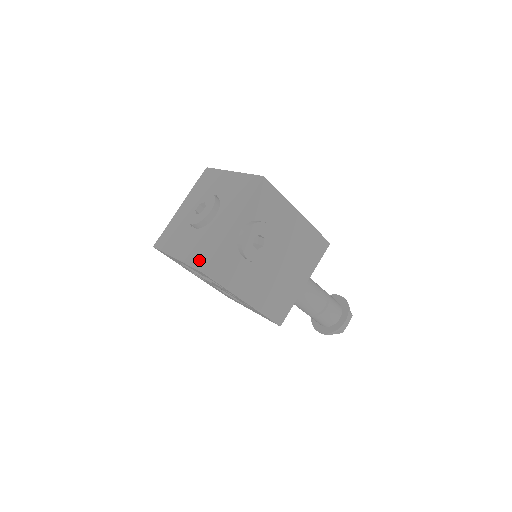
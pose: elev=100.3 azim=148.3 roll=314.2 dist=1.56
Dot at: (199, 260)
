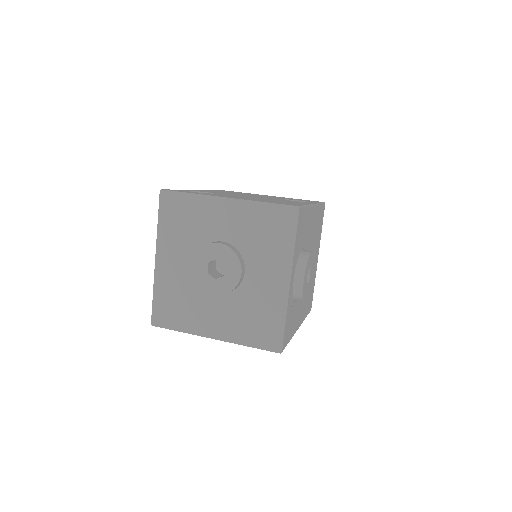
Dot at: (263, 338)
